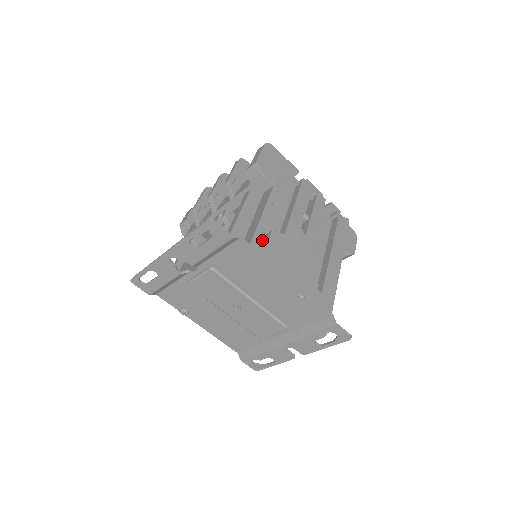
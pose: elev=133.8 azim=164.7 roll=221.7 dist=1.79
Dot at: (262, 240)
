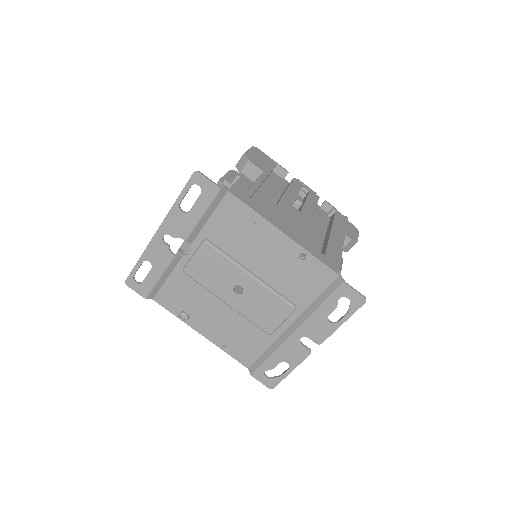
Dot at: occluded
